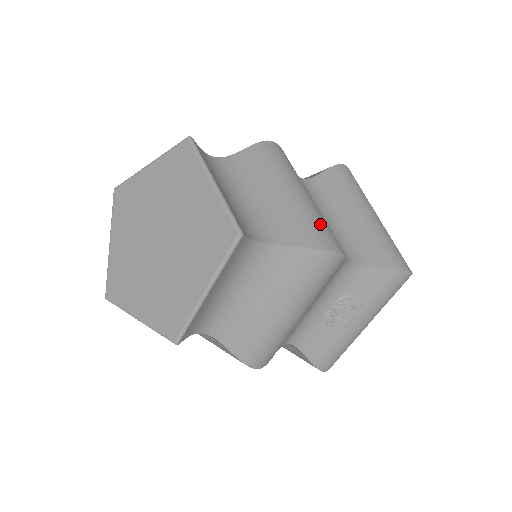
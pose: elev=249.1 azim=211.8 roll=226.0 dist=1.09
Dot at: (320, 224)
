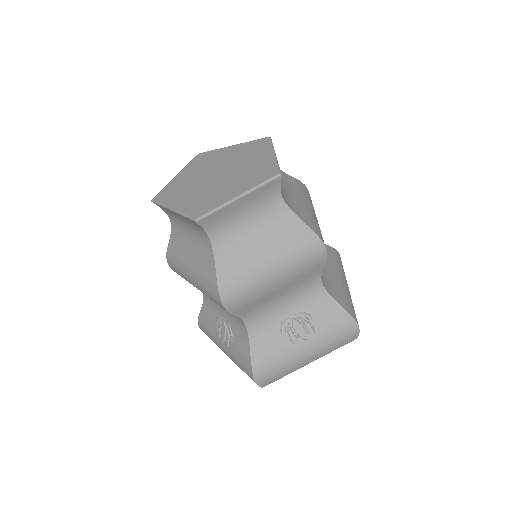
Dot at: (319, 229)
